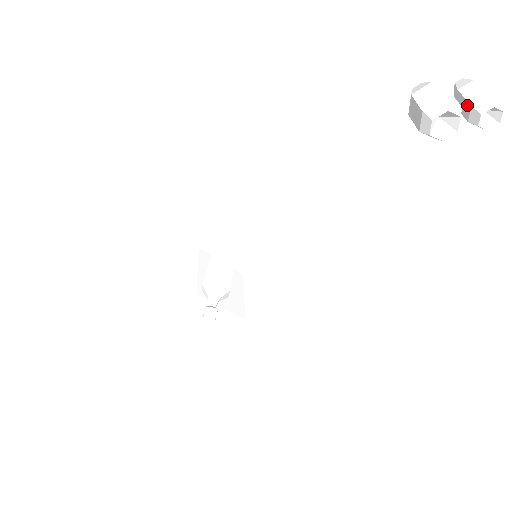
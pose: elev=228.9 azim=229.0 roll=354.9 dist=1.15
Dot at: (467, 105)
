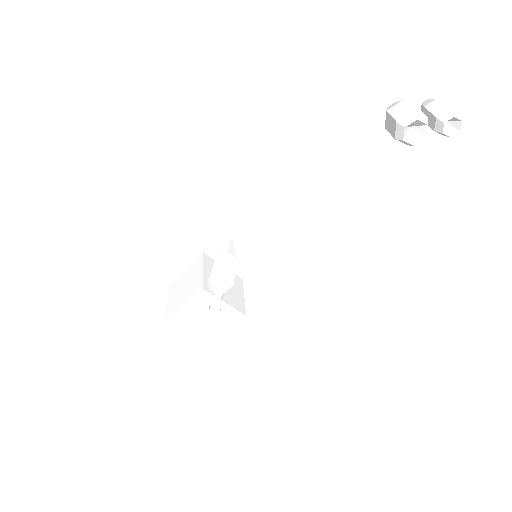
Dot at: (432, 117)
